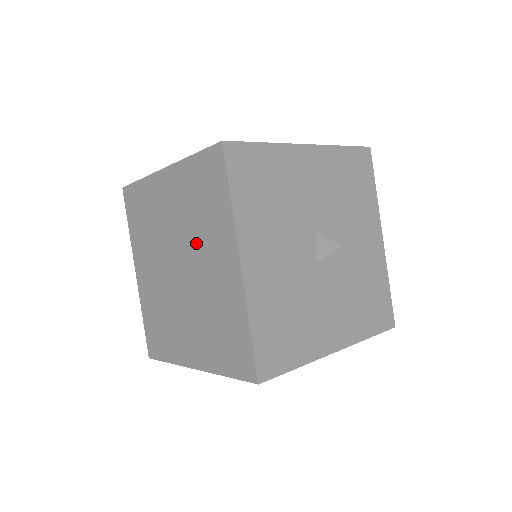
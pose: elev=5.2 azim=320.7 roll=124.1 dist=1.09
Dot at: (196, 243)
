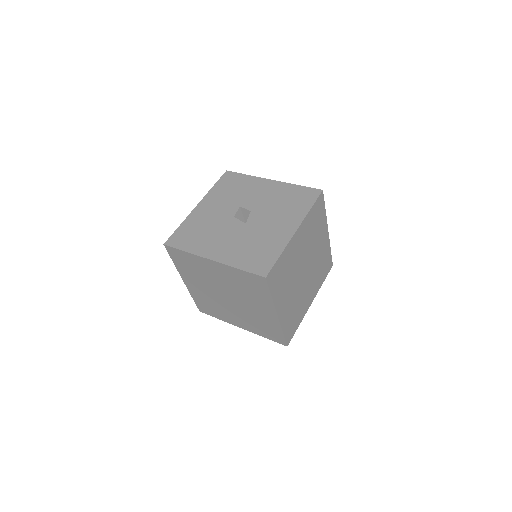
Dot at: (211, 280)
